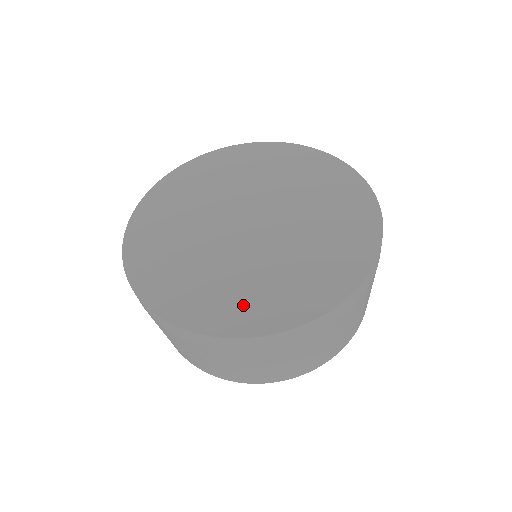
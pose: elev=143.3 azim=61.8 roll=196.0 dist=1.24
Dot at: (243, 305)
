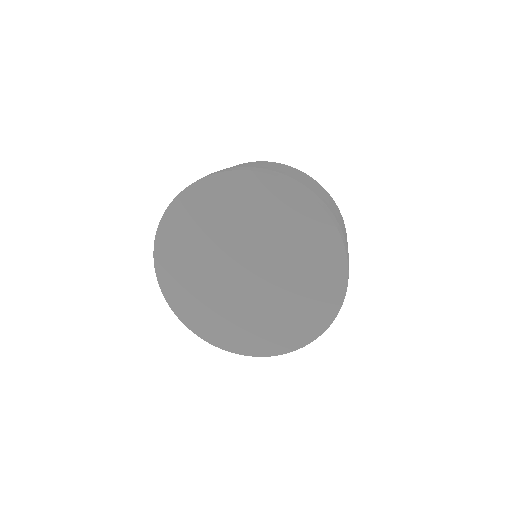
Dot at: (265, 337)
